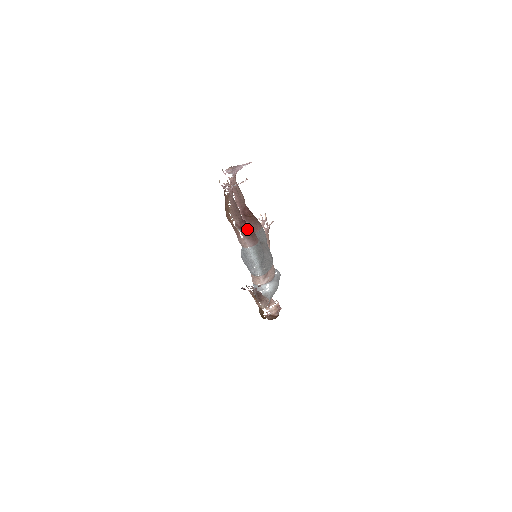
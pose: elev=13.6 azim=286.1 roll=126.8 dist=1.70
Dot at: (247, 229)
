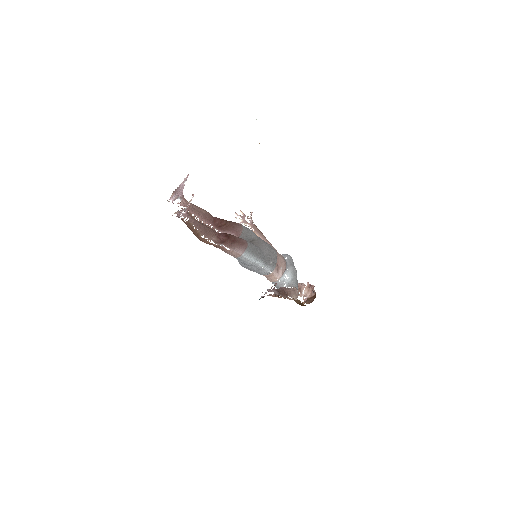
Dot at: (228, 239)
